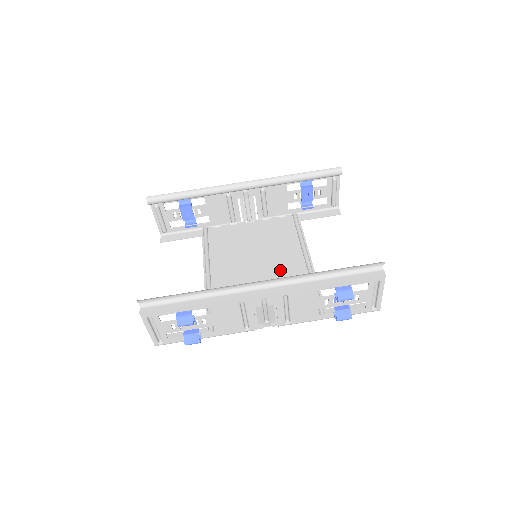
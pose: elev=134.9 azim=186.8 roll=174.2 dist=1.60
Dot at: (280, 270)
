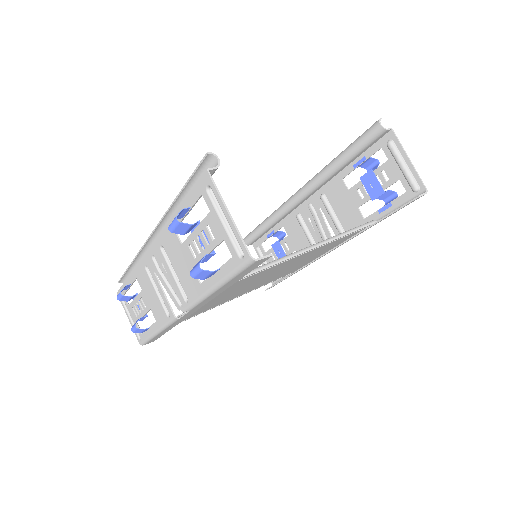
Dot at: occluded
